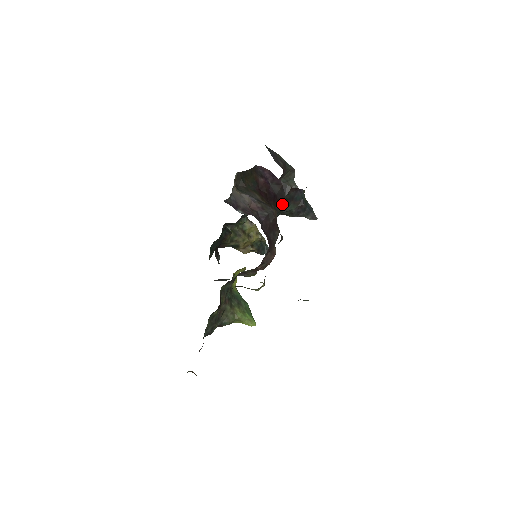
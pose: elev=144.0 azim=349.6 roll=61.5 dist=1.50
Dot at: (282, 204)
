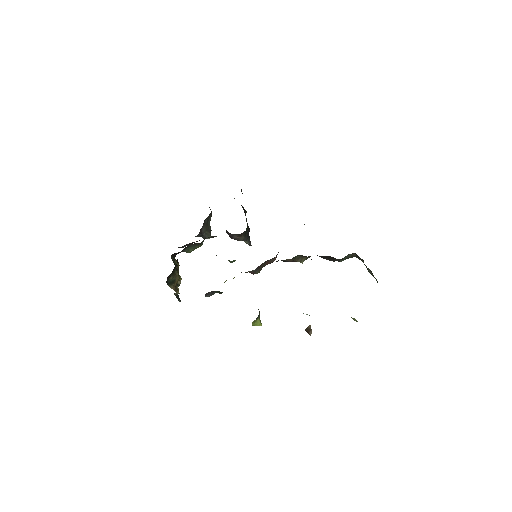
Dot at: occluded
